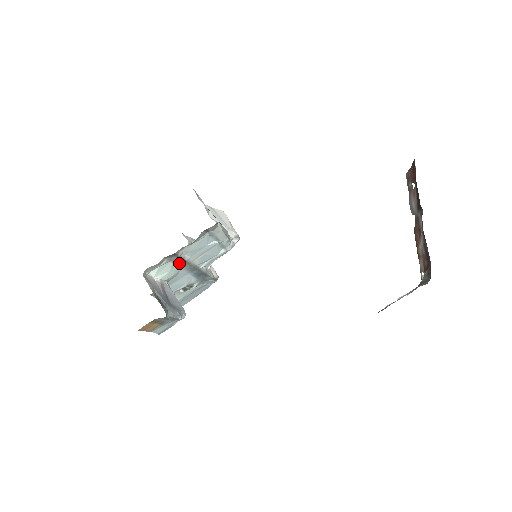
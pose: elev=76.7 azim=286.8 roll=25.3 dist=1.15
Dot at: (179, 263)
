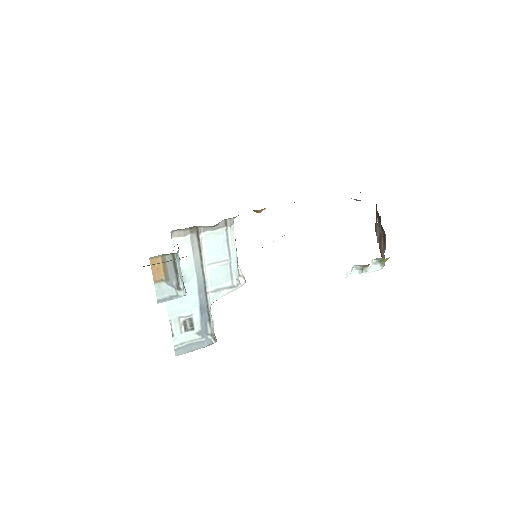
Dot at: (196, 258)
